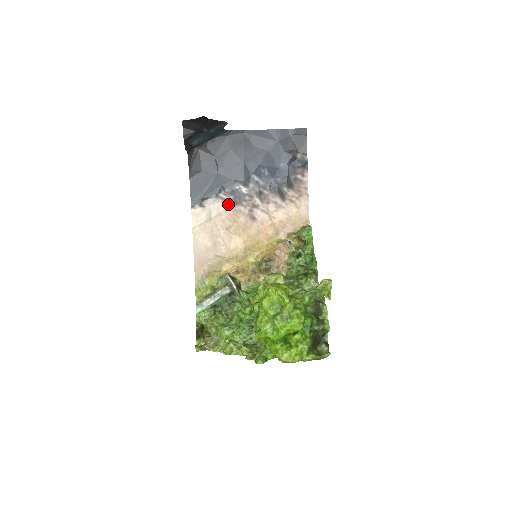
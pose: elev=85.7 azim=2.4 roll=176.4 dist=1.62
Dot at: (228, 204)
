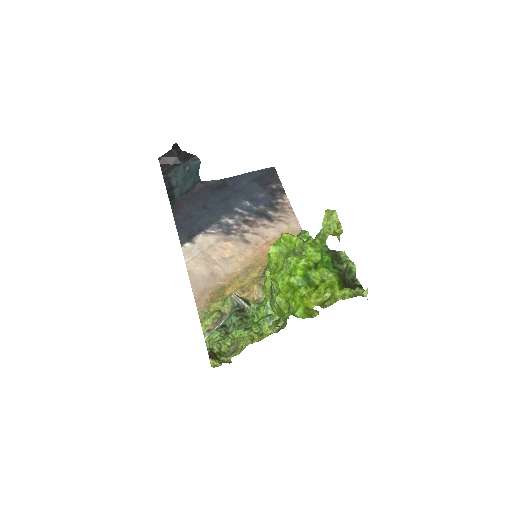
Dot at: (218, 235)
